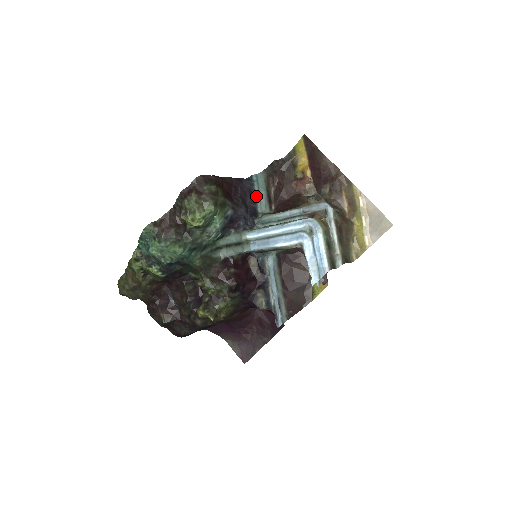
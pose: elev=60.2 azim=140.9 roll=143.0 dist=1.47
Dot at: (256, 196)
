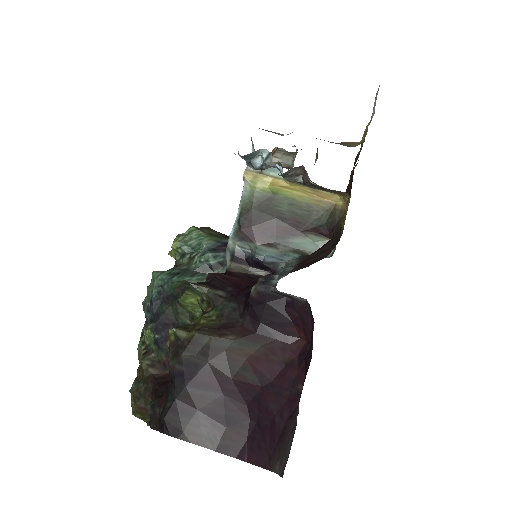
Dot at: occluded
